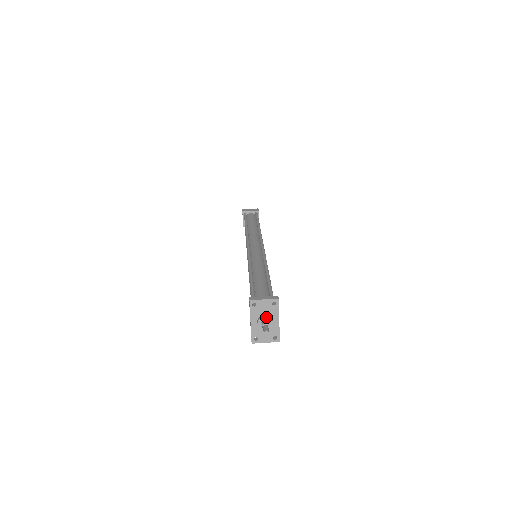
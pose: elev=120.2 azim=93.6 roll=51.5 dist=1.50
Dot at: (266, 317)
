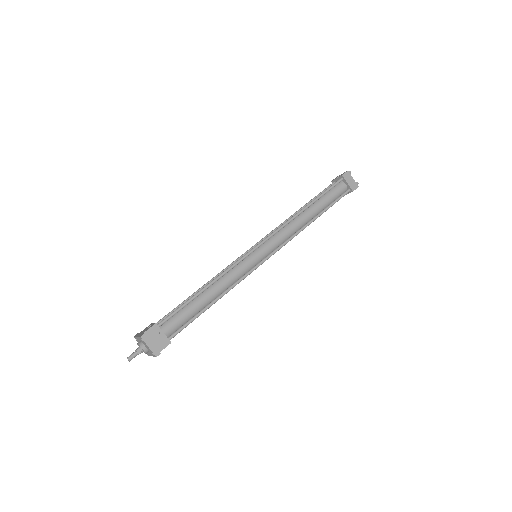
Dot at: (143, 350)
